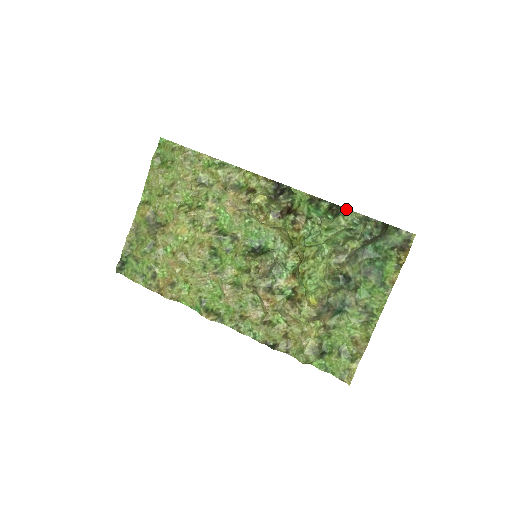
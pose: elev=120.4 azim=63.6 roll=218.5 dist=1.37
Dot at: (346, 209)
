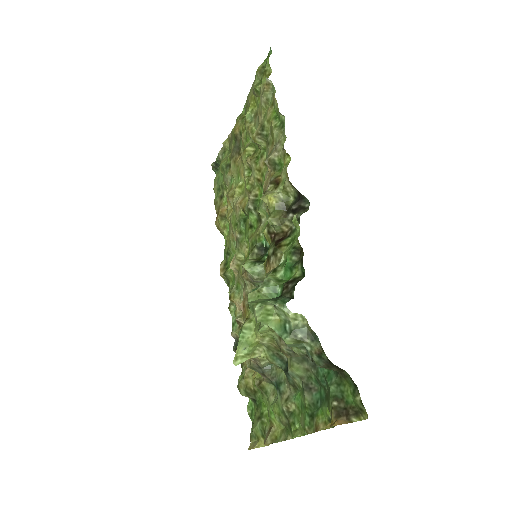
Dot at: (284, 302)
